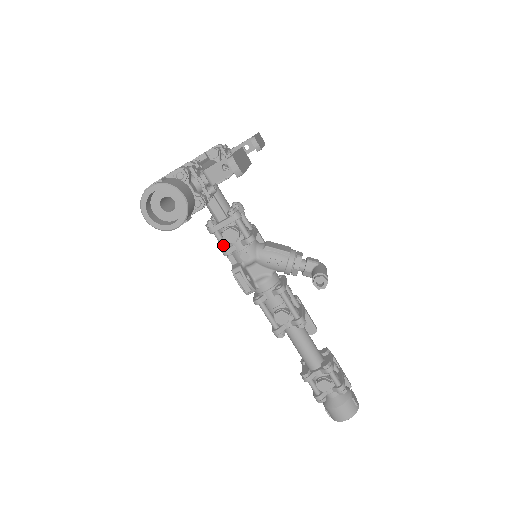
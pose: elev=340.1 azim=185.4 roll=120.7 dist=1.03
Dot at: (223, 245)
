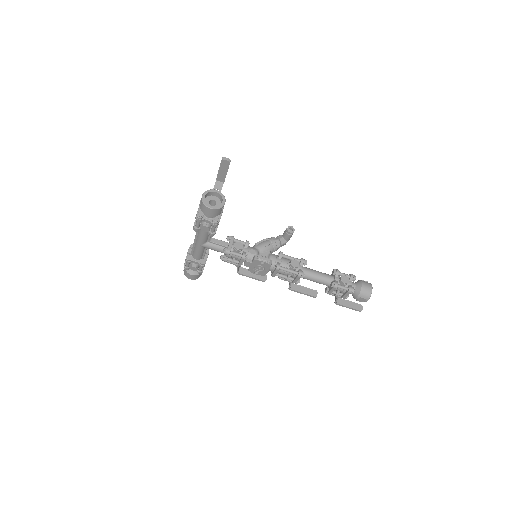
Dot at: (239, 254)
